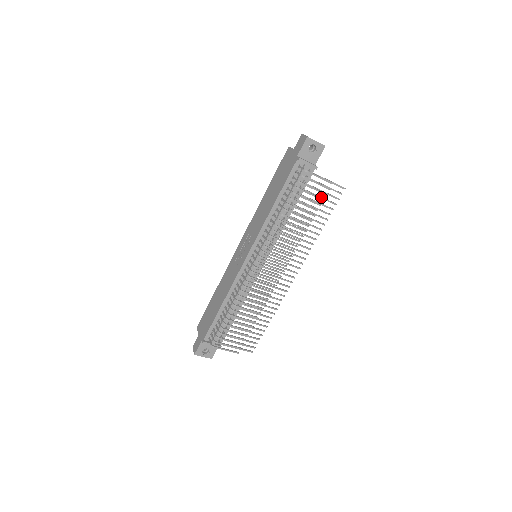
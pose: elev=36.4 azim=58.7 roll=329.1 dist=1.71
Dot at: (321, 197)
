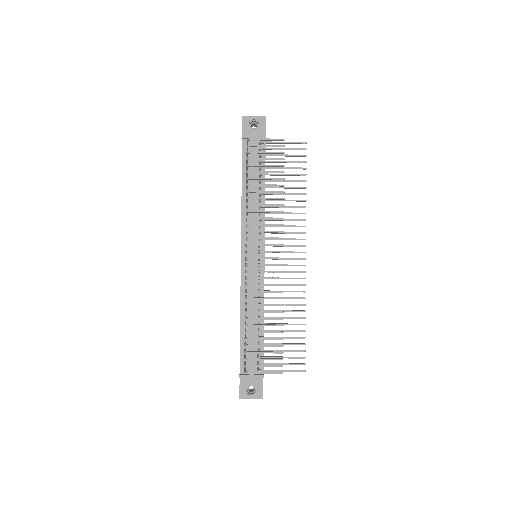
Dot at: (285, 161)
